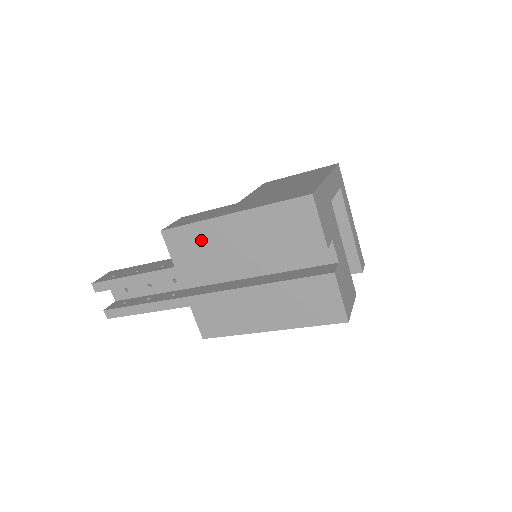
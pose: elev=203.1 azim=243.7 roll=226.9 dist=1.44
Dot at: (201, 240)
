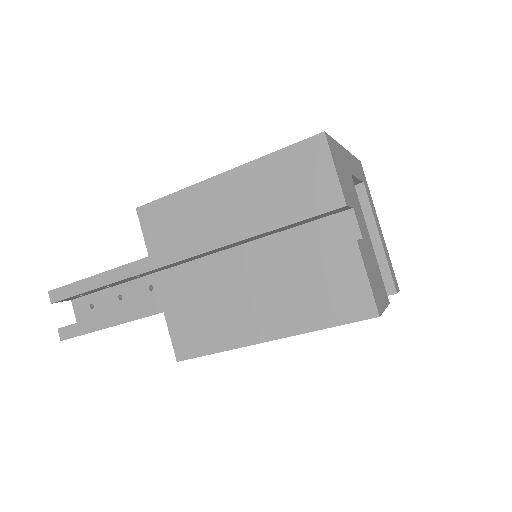
Dot at: (183, 214)
